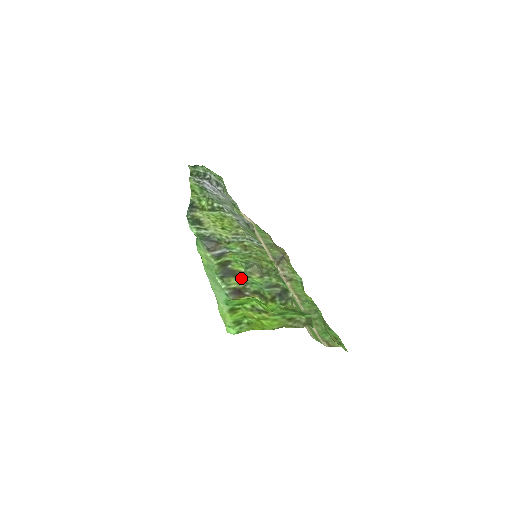
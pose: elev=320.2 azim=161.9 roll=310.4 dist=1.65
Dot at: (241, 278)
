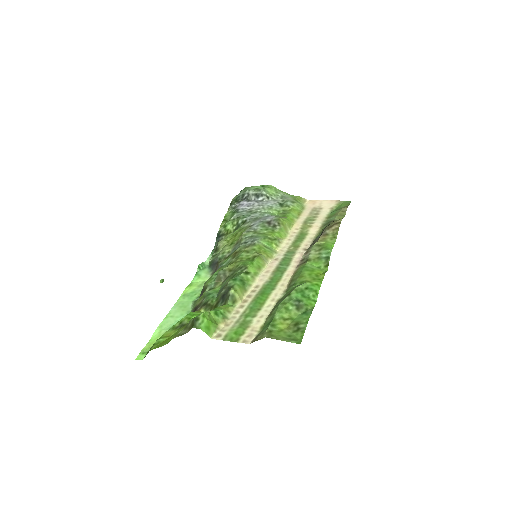
Dot at: (203, 294)
